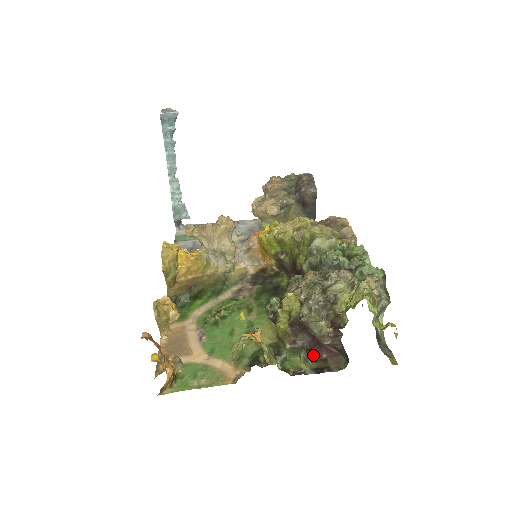
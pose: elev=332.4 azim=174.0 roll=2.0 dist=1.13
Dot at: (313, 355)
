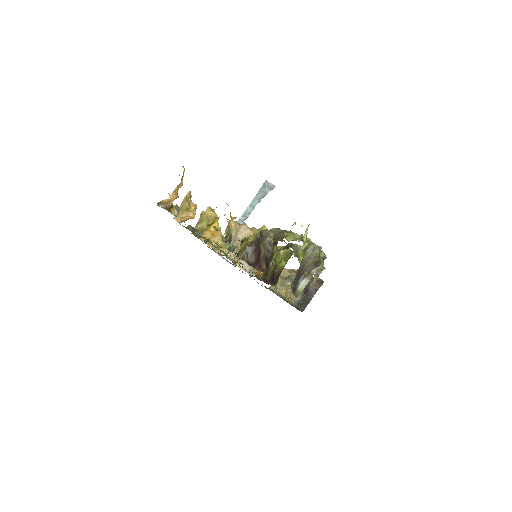
Dot at: (250, 263)
